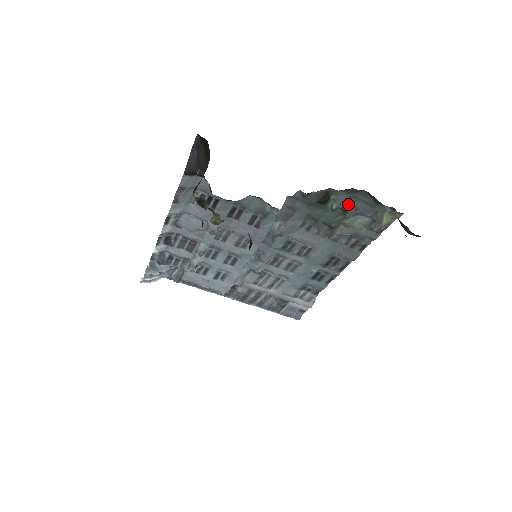
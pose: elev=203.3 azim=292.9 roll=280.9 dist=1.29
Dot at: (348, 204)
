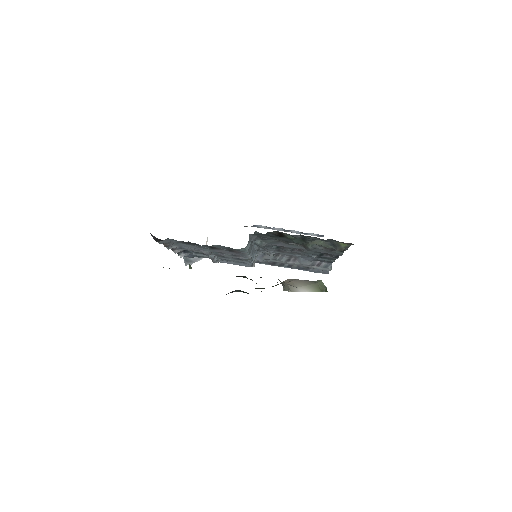
Dot at: (302, 237)
